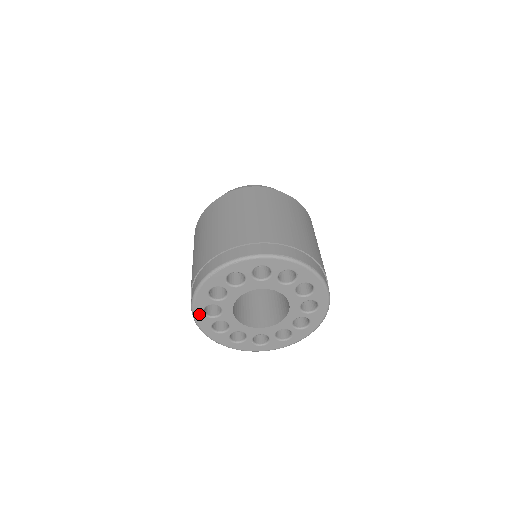
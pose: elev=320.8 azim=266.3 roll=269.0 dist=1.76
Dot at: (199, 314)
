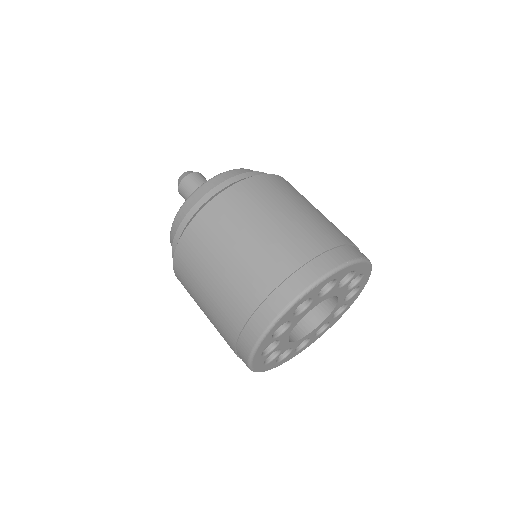
Dot at: (257, 359)
